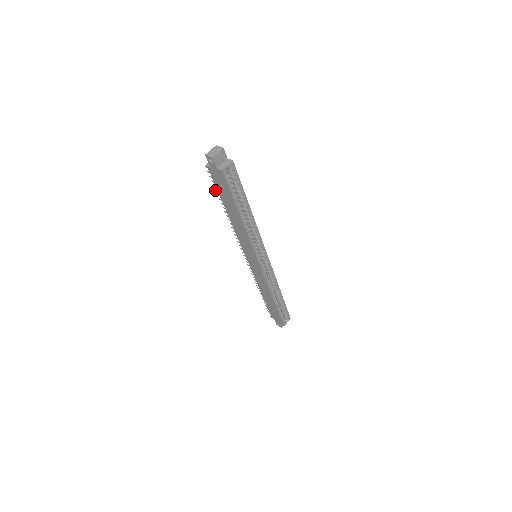
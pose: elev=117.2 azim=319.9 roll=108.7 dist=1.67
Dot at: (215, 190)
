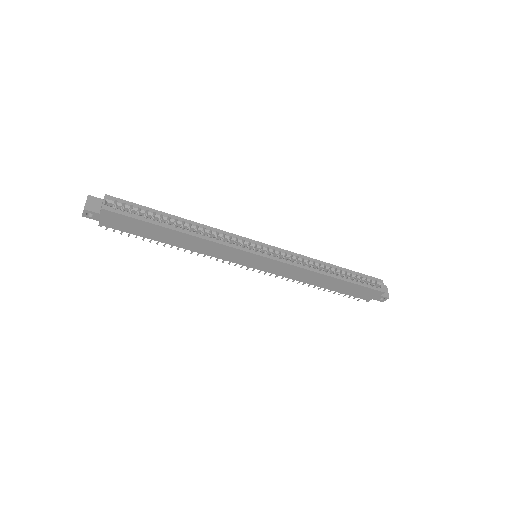
Dot at: occluded
